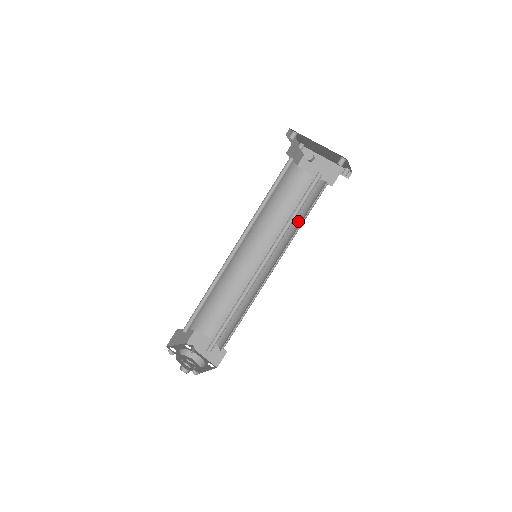
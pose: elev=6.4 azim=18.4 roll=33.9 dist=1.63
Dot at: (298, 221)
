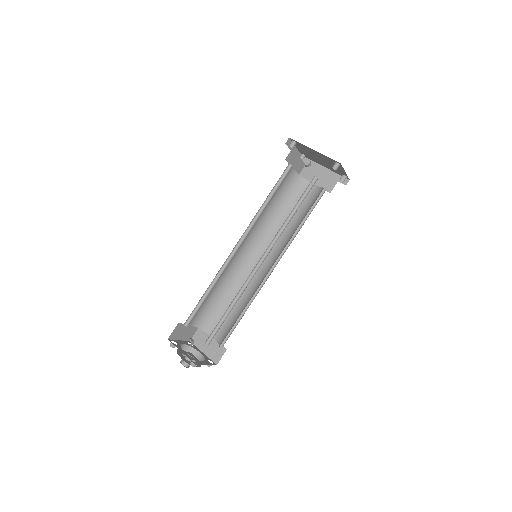
Dot at: (297, 225)
